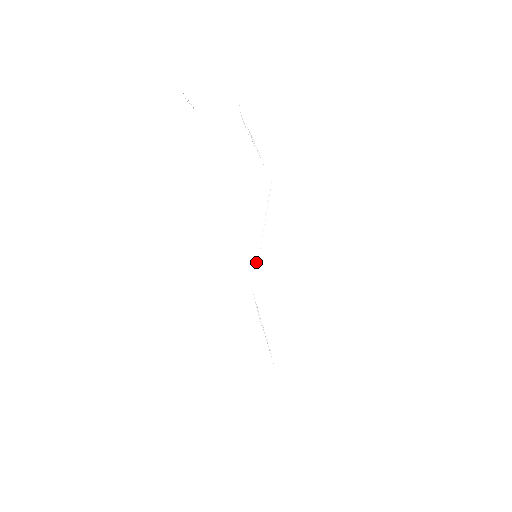
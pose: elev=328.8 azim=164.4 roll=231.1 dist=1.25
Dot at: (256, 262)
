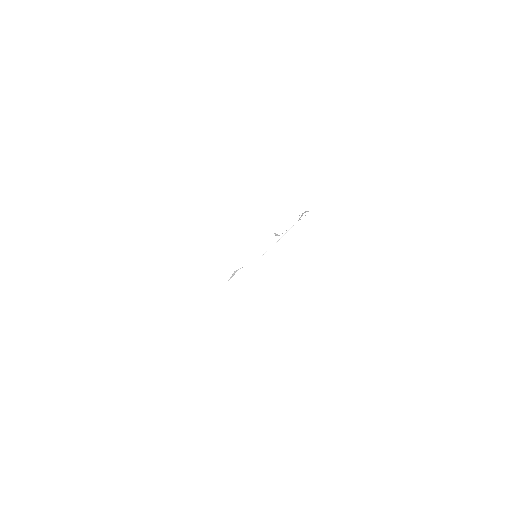
Dot at: occluded
